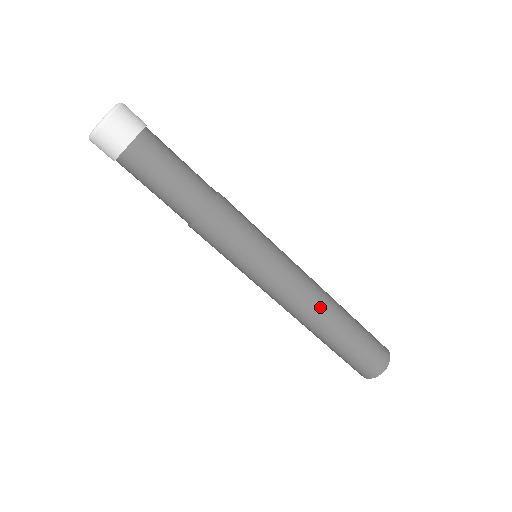
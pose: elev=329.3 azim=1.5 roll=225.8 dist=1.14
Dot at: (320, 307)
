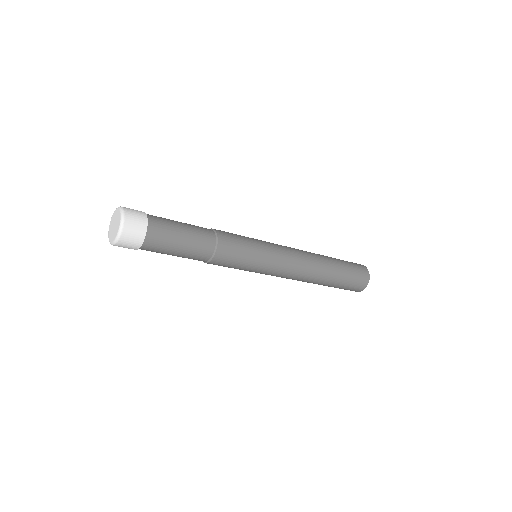
Dot at: (310, 275)
